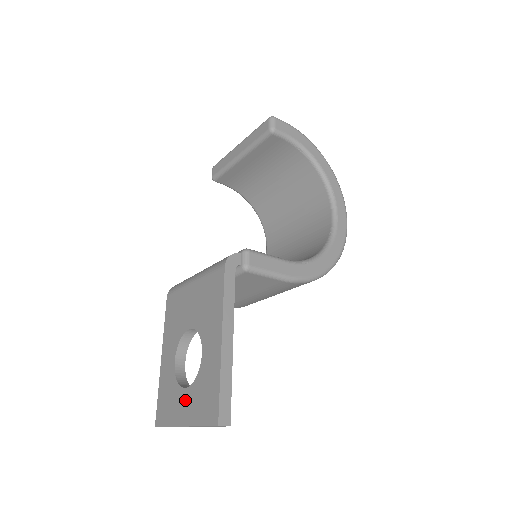
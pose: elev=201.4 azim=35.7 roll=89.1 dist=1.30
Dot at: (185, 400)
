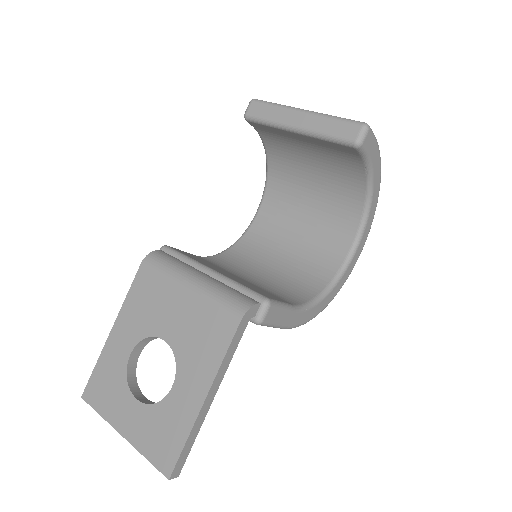
Dot at: (133, 412)
